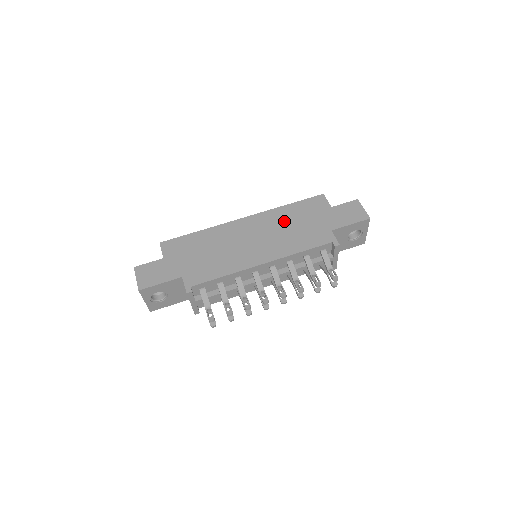
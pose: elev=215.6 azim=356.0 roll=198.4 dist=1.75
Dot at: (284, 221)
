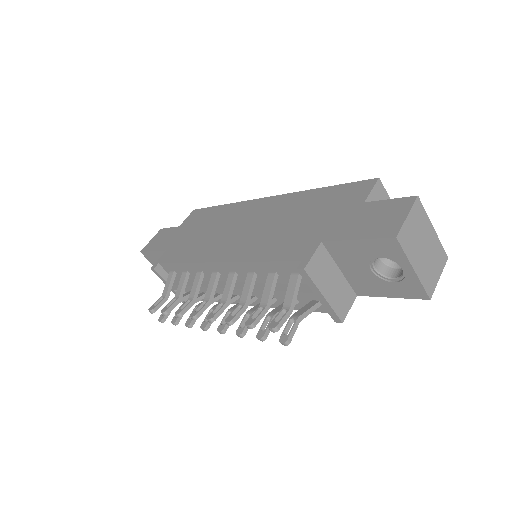
Dot at: (291, 211)
